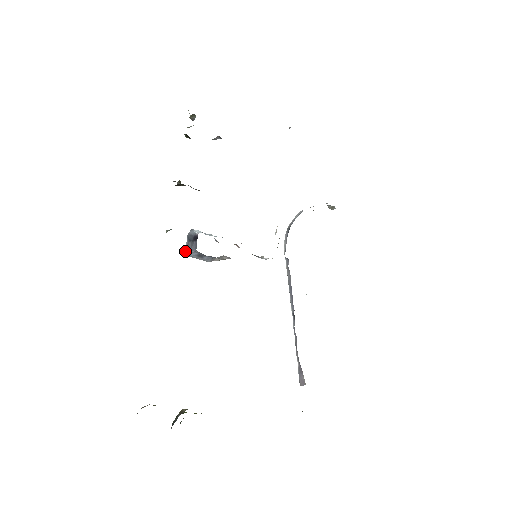
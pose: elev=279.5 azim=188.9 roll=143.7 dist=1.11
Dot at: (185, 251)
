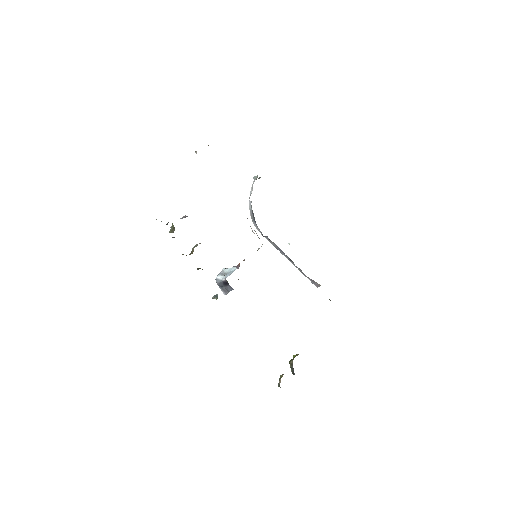
Dot at: (224, 294)
